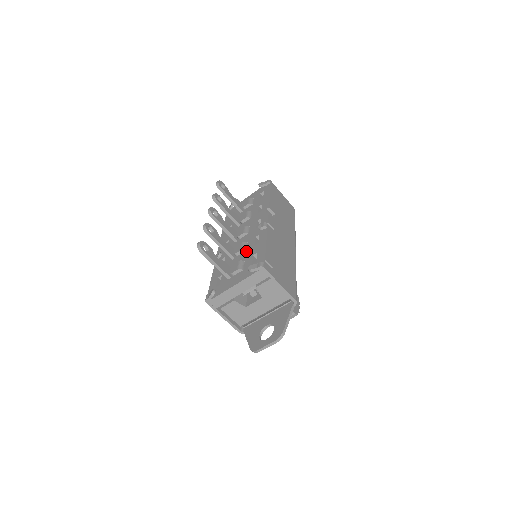
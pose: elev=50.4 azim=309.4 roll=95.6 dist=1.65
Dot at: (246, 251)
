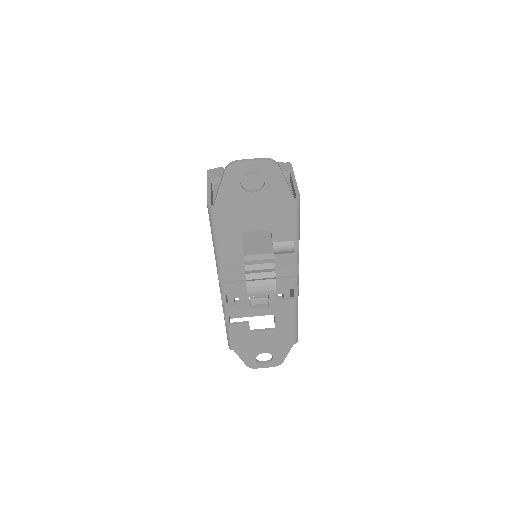
Dot at: occluded
